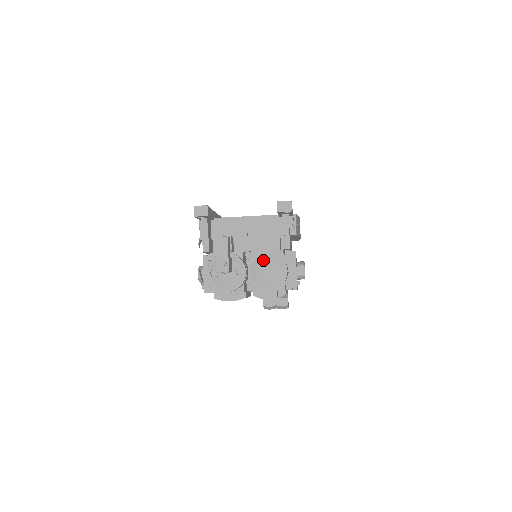
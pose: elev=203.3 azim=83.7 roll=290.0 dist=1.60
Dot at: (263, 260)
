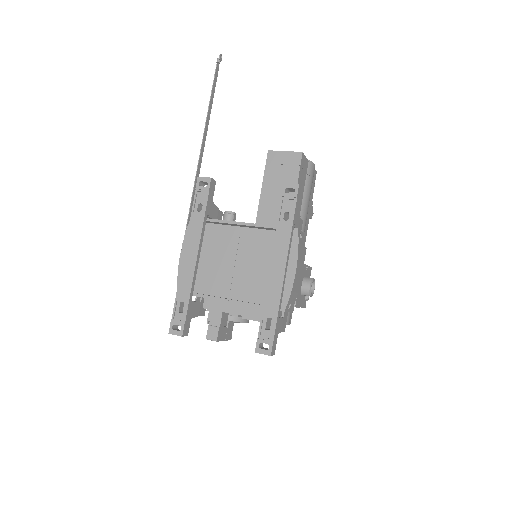
Dot at: occluded
